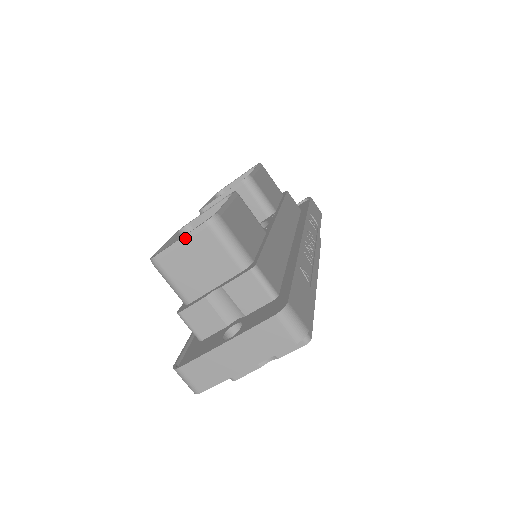
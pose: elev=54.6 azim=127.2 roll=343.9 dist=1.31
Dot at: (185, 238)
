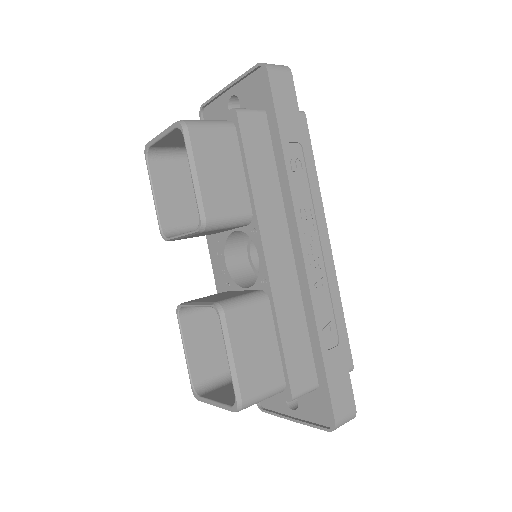
Dot at: (220, 407)
